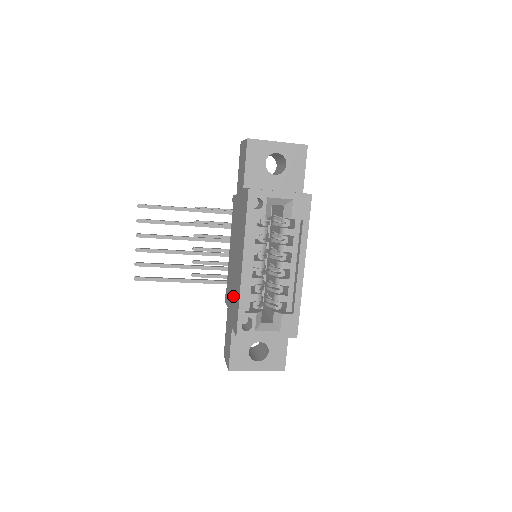
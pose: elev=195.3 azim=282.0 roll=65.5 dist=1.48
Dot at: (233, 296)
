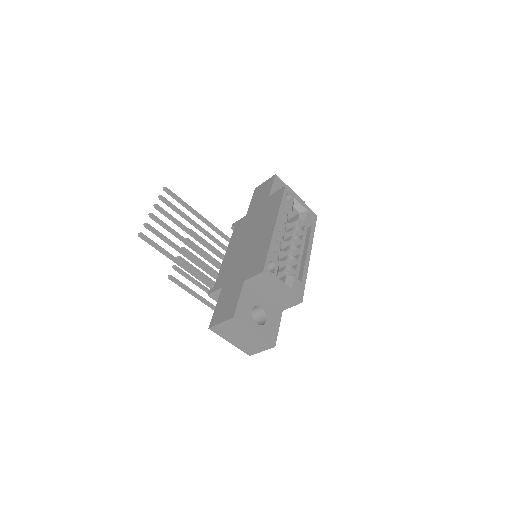
Dot at: (246, 262)
